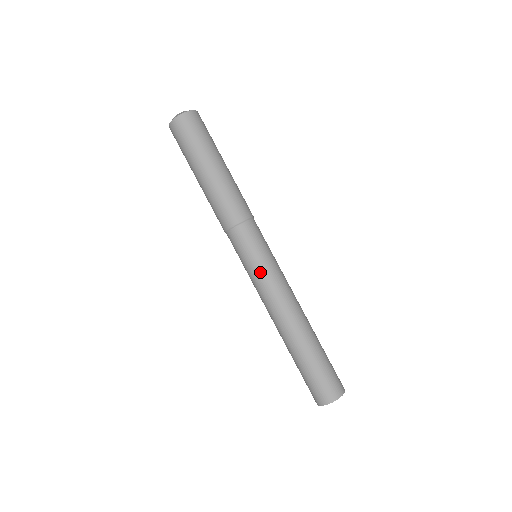
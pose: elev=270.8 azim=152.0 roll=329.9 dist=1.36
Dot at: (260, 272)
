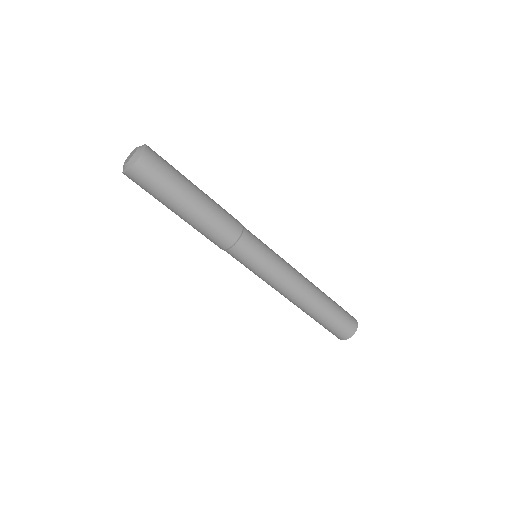
Dot at: (274, 266)
